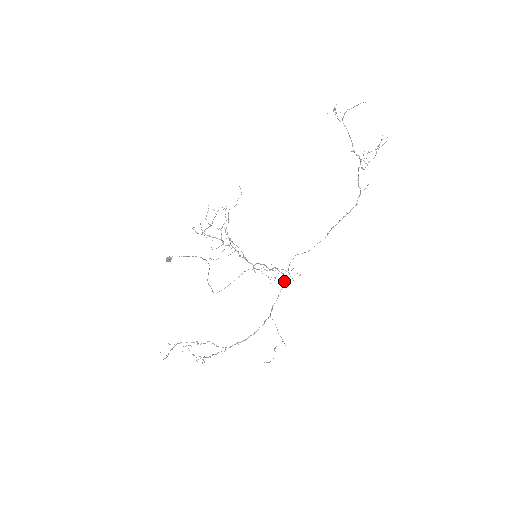
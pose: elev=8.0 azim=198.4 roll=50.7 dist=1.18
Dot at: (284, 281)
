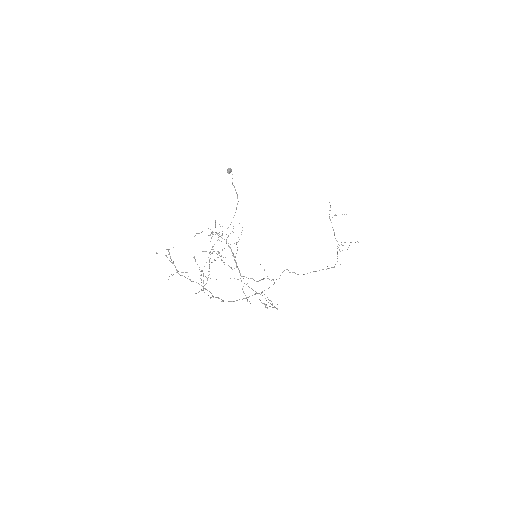
Dot at: (274, 283)
